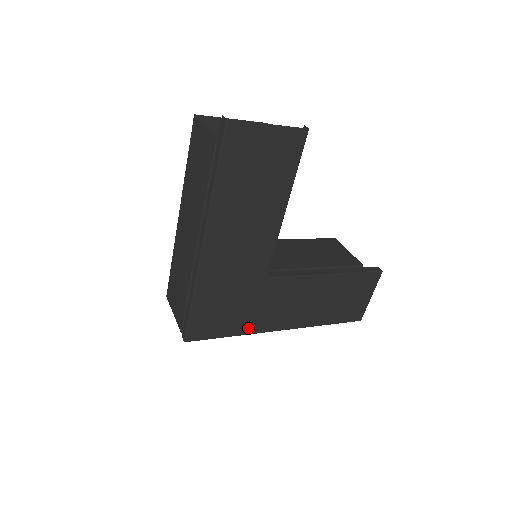
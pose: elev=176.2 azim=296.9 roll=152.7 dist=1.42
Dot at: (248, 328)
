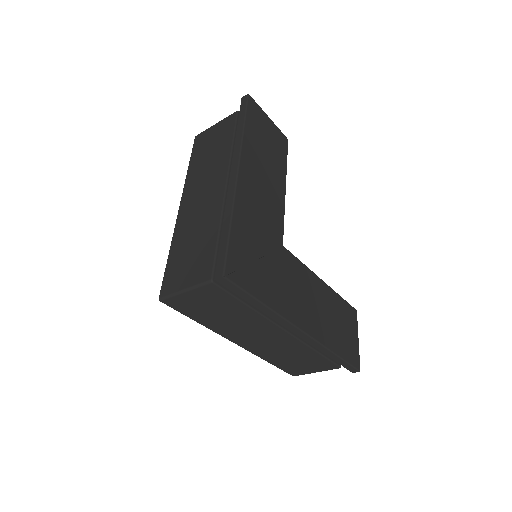
Dot at: (277, 303)
